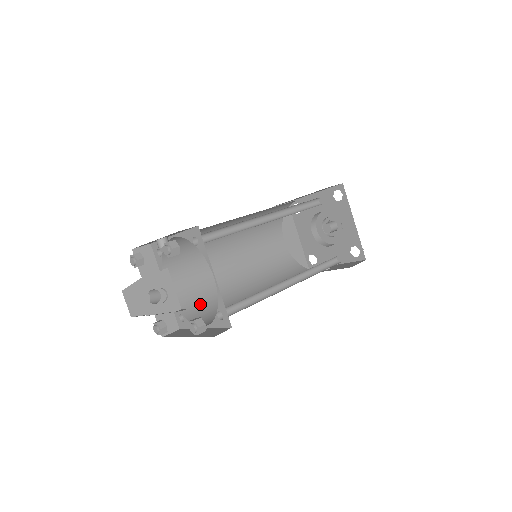
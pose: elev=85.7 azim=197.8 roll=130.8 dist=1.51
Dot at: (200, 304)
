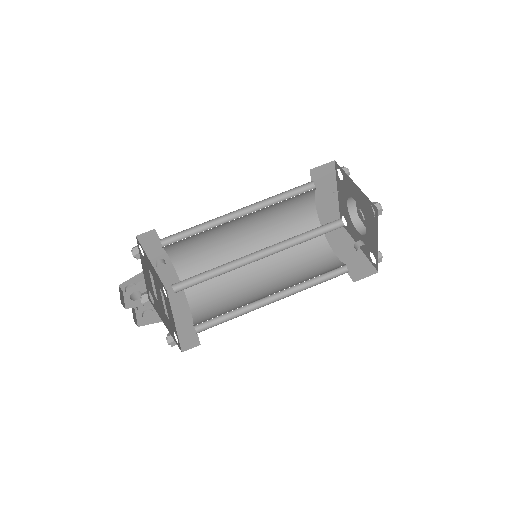
Dot at: (215, 316)
